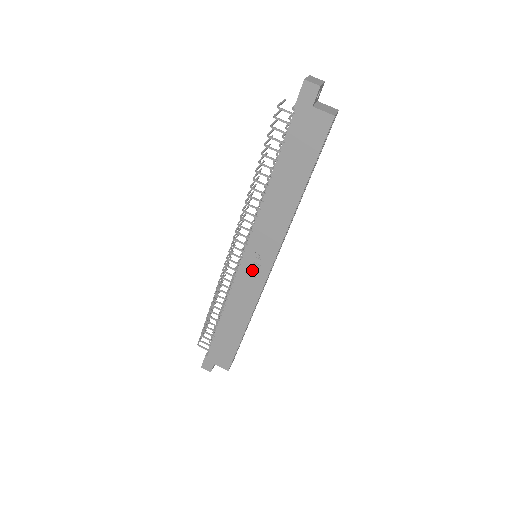
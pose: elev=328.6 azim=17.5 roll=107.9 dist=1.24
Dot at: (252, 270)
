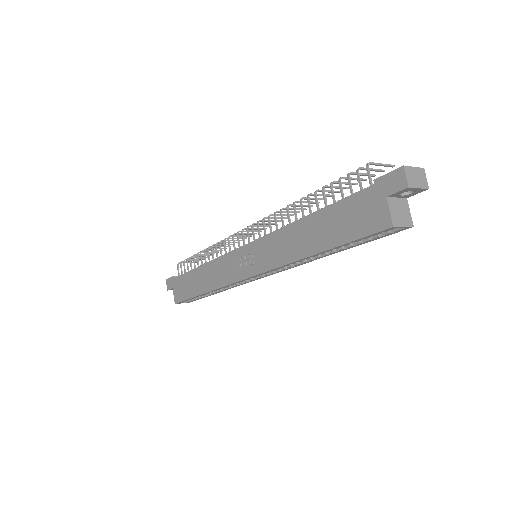
Dot at: (240, 262)
